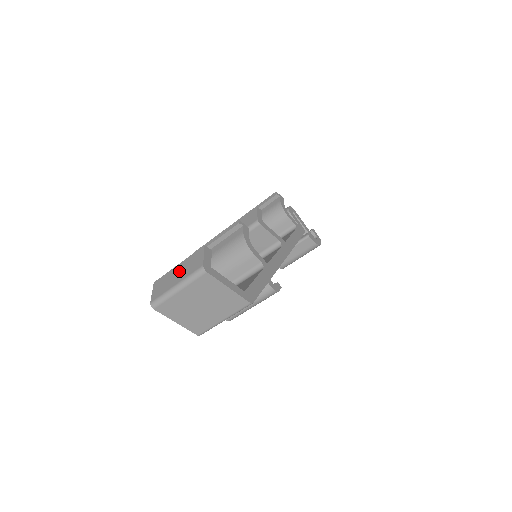
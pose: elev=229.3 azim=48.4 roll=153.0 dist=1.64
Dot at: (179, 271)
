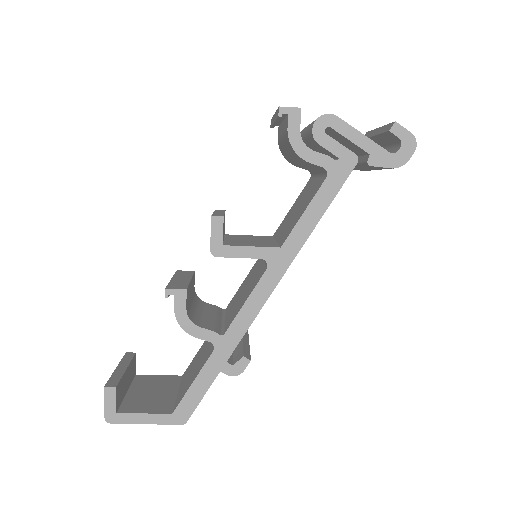
Dot at: occluded
